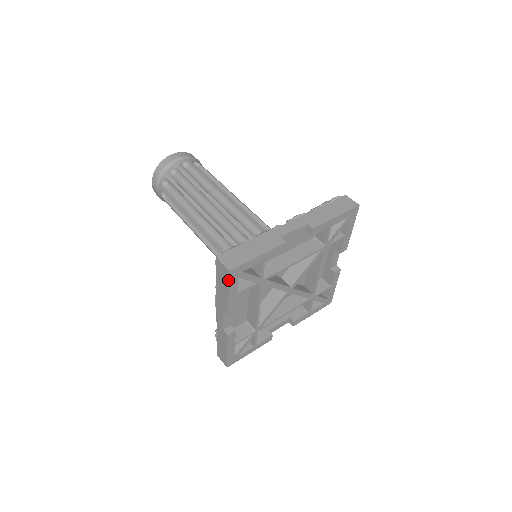
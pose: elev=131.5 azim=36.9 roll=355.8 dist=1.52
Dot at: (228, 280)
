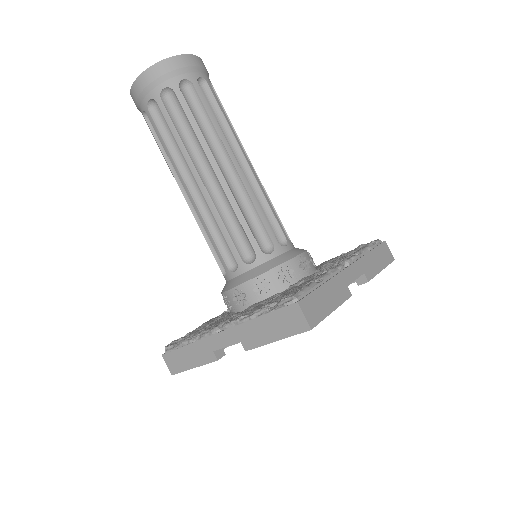
Dot at: (296, 333)
